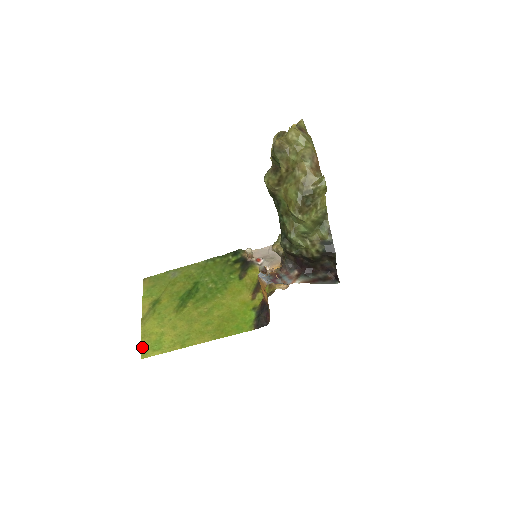
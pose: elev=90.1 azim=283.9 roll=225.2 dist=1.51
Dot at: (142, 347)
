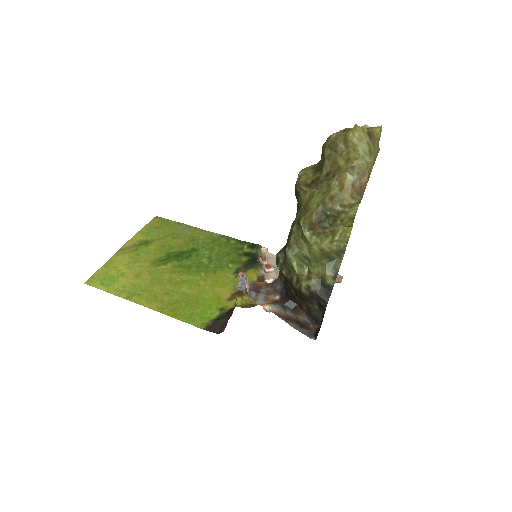
Dot at: (96, 274)
